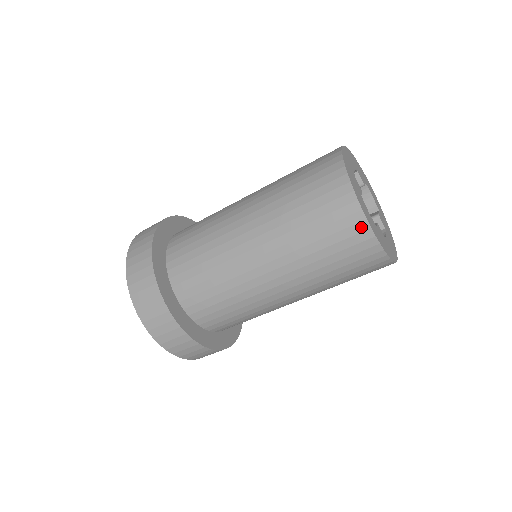
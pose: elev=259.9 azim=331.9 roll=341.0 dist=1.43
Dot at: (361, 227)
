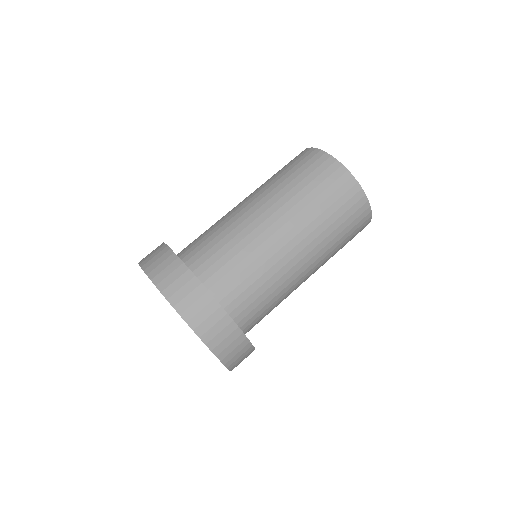
Dot at: (356, 189)
